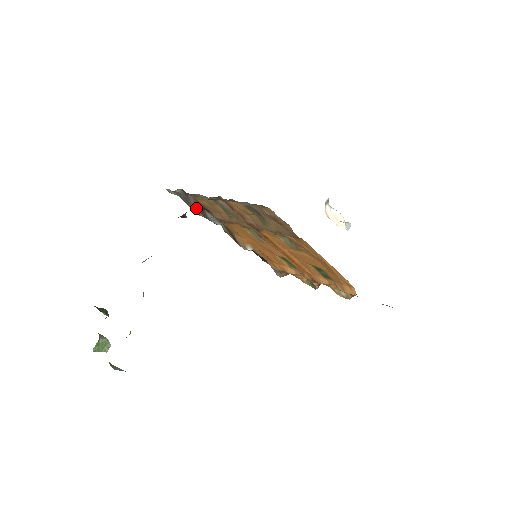
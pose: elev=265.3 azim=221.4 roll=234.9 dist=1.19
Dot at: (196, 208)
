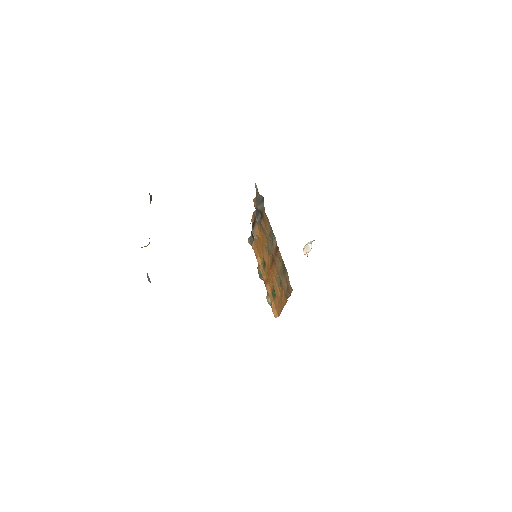
Dot at: (258, 208)
